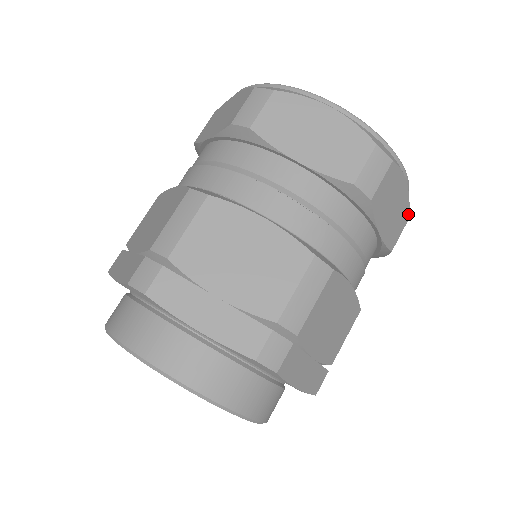
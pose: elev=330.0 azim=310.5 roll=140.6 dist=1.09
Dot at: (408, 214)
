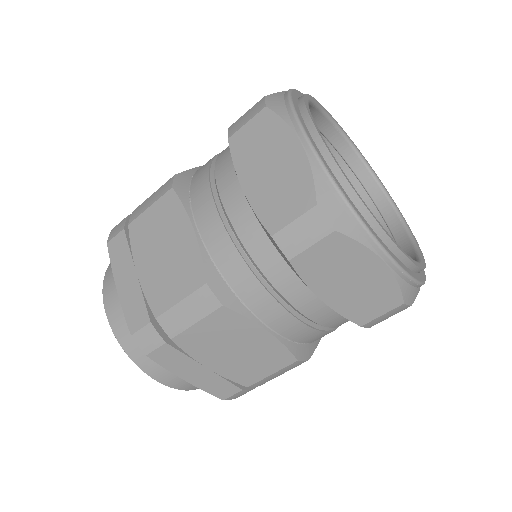
Dot at: (400, 298)
